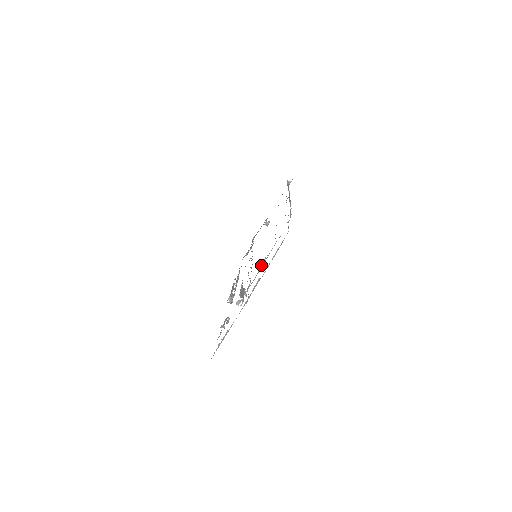
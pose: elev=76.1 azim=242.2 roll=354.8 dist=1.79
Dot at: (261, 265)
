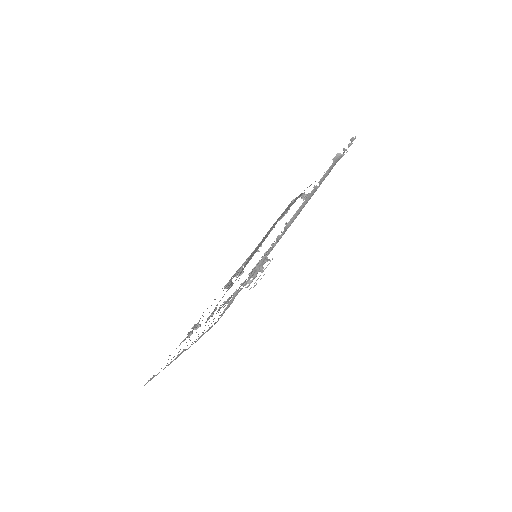
Dot at: occluded
